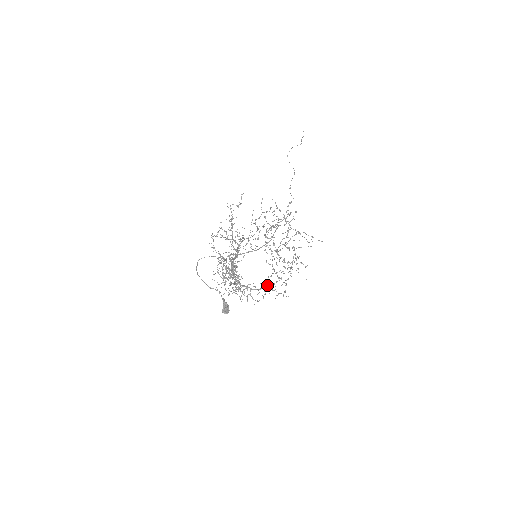
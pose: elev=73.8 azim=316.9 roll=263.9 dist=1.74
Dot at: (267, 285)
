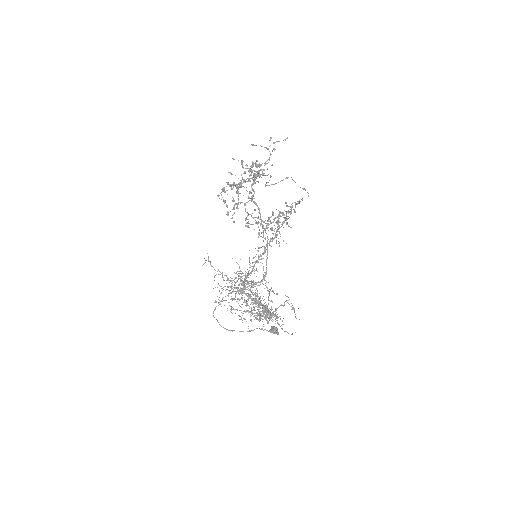
Dot at: (266, 245)
